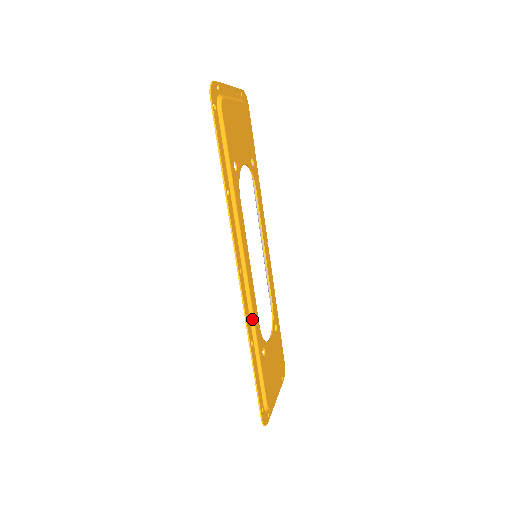
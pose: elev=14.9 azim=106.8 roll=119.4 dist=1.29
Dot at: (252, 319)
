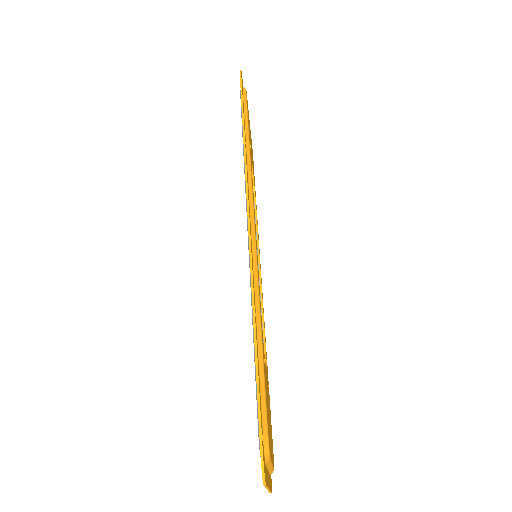
Dot at: (256, 286)
